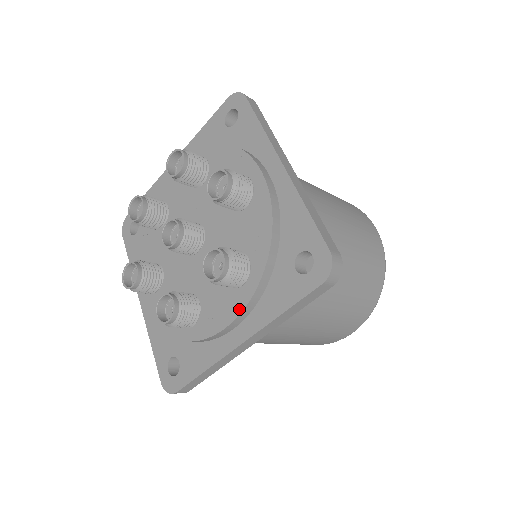
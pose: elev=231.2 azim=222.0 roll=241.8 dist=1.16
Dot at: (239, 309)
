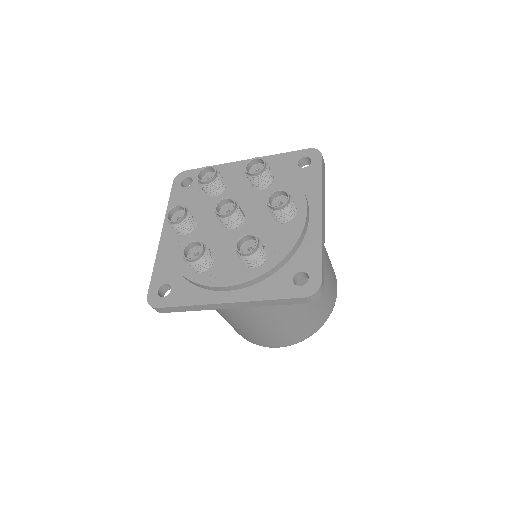
Dot at: (241, 281)
